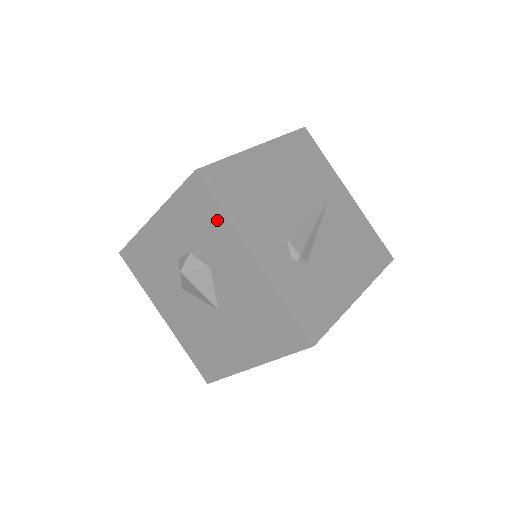
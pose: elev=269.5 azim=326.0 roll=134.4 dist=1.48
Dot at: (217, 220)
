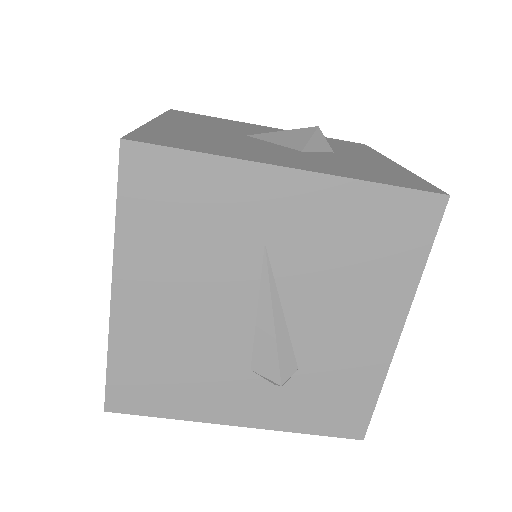
Dot at: occluded
